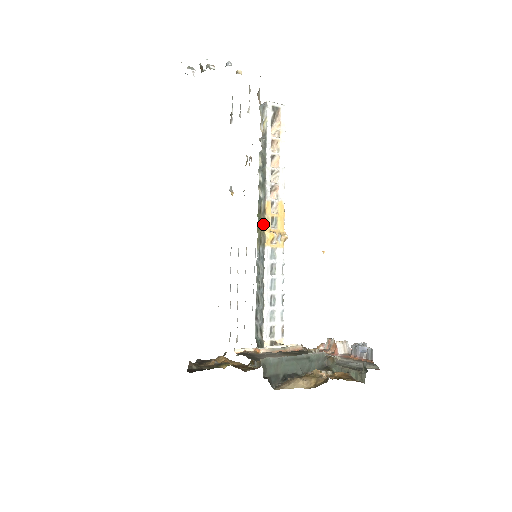
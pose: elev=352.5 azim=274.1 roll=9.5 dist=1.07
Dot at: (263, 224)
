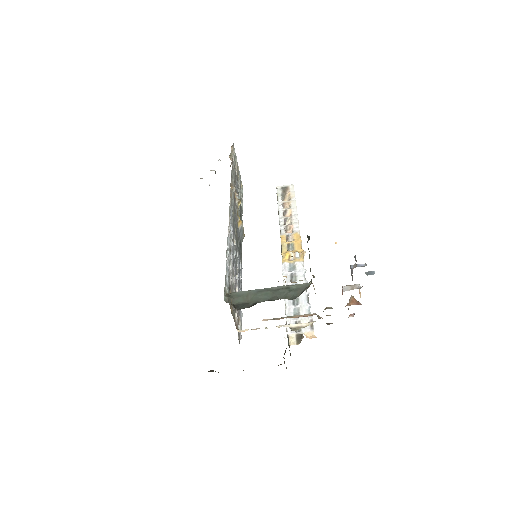
Dot at: (281, 252)
